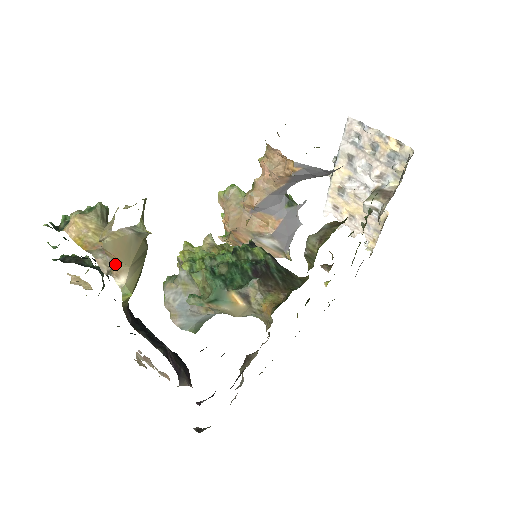
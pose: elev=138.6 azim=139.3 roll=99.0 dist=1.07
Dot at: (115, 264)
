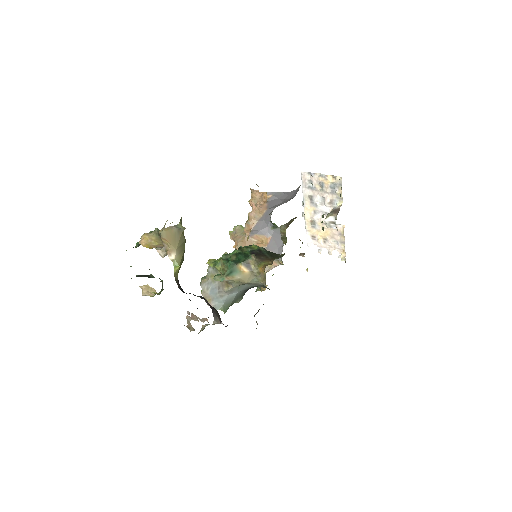
Dot at: (168, 248)
